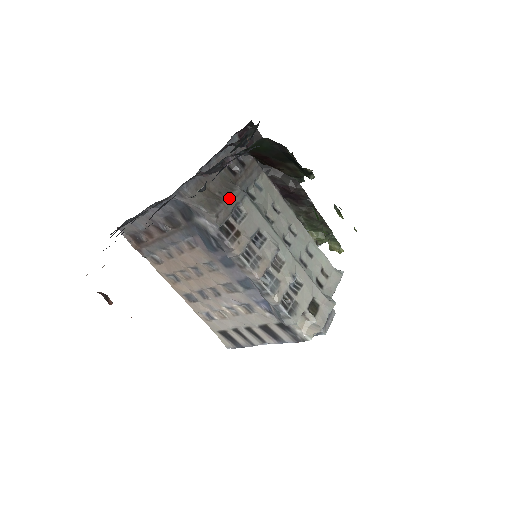
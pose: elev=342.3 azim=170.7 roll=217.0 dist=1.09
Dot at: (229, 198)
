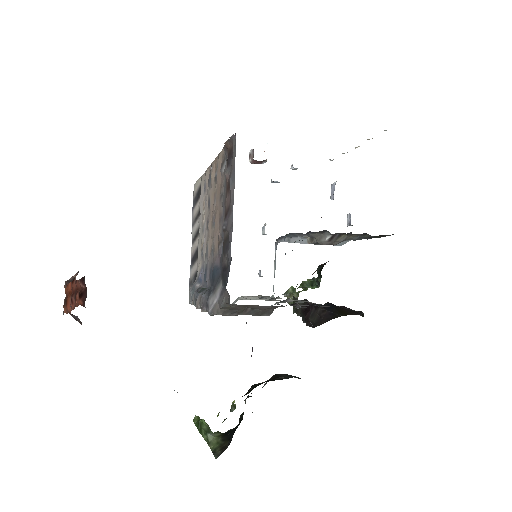
Dot at: occluded
